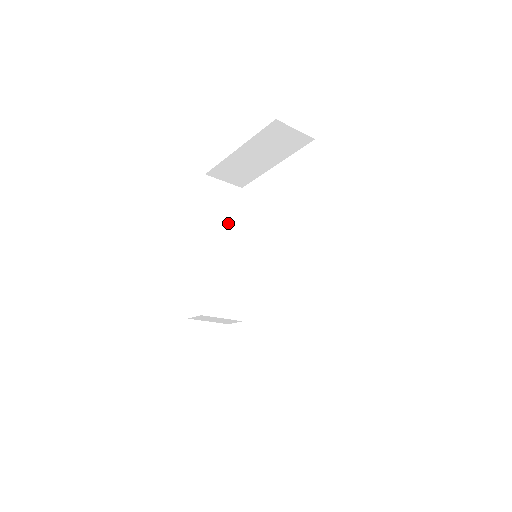
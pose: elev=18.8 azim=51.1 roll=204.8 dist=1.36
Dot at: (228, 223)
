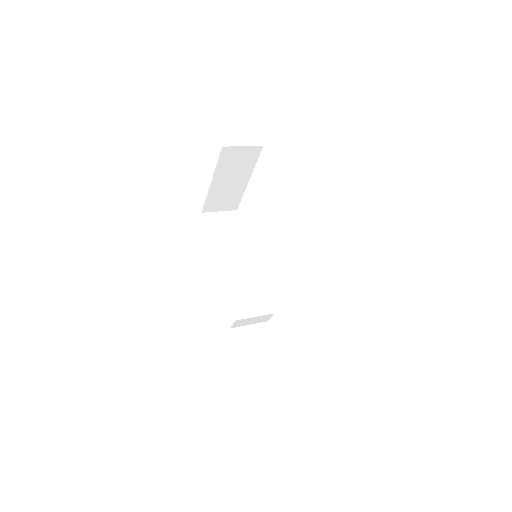
Dot at: (234, 242)
